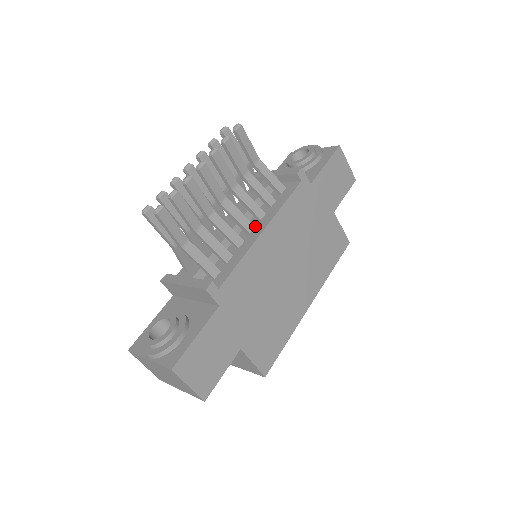
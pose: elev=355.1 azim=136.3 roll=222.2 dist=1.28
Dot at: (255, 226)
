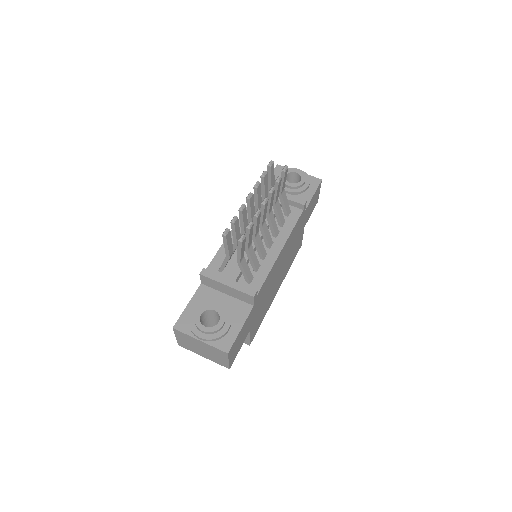
Dot at: (273, 242)
